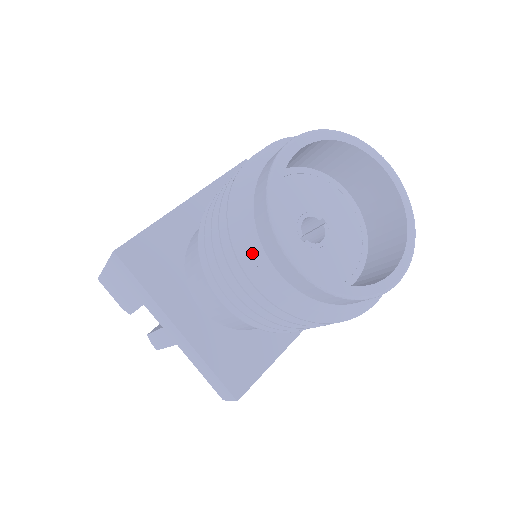
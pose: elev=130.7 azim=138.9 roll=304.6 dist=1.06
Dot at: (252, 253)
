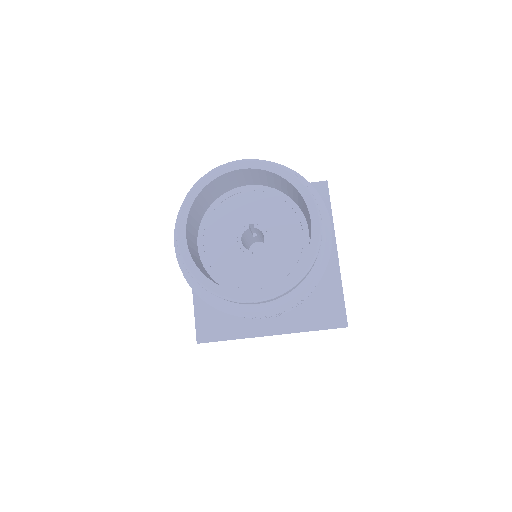
Dot at: (238, 311)
